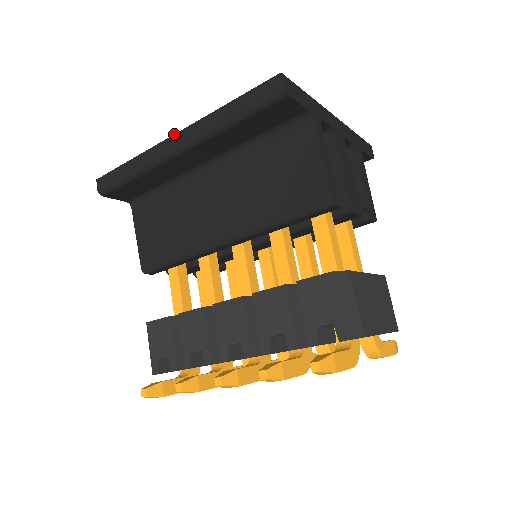
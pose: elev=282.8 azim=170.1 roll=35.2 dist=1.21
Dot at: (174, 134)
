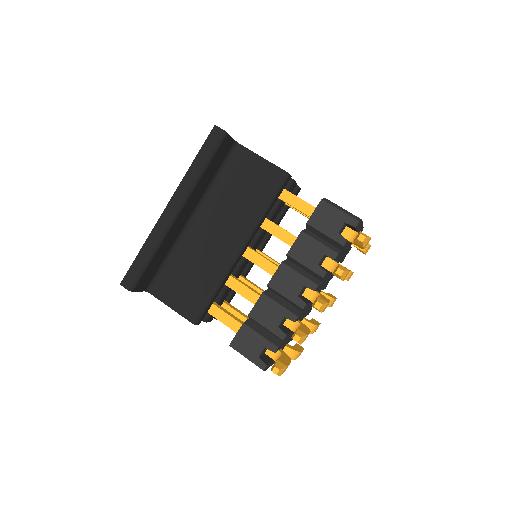
Dot at: (166, 206)
